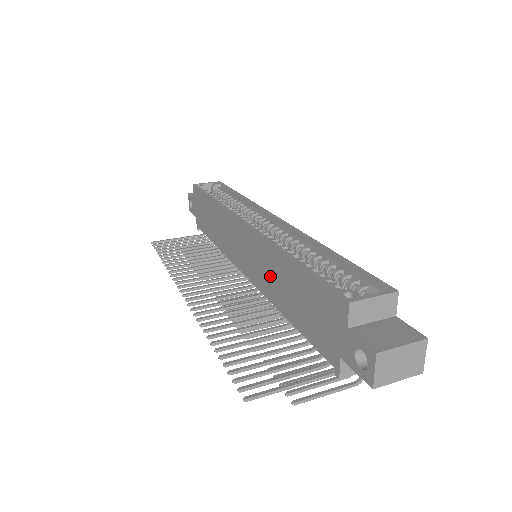
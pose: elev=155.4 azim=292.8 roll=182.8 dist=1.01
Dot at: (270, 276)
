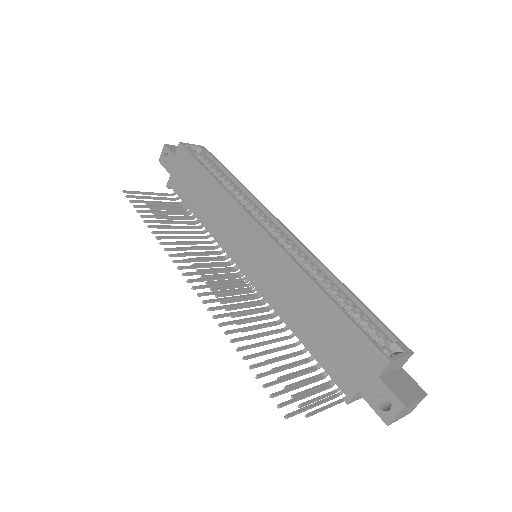
Dot at: (286, 292)
